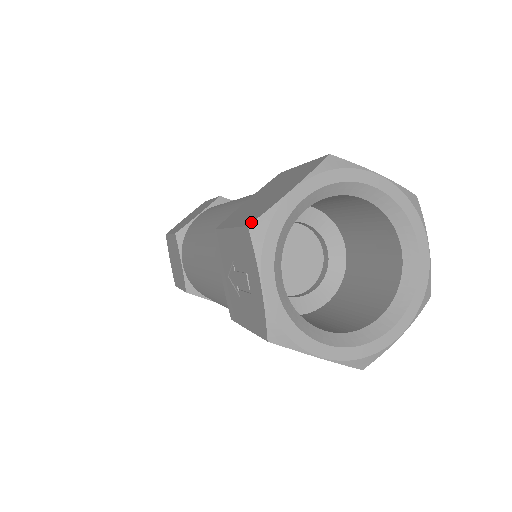
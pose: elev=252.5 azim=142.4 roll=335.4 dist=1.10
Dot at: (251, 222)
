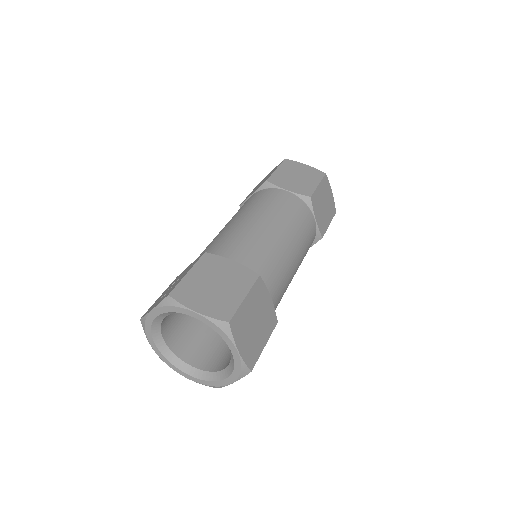
Dot at: (171, 295)
